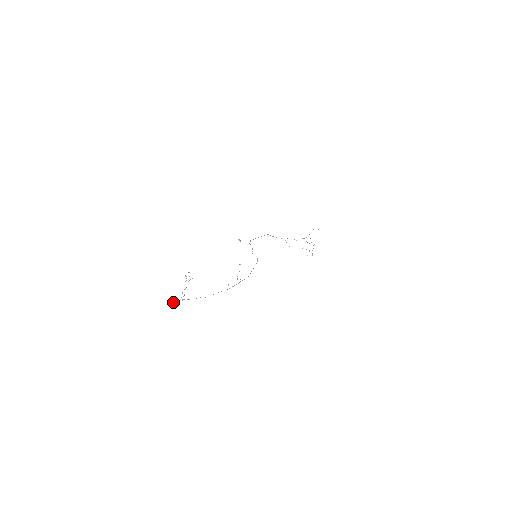
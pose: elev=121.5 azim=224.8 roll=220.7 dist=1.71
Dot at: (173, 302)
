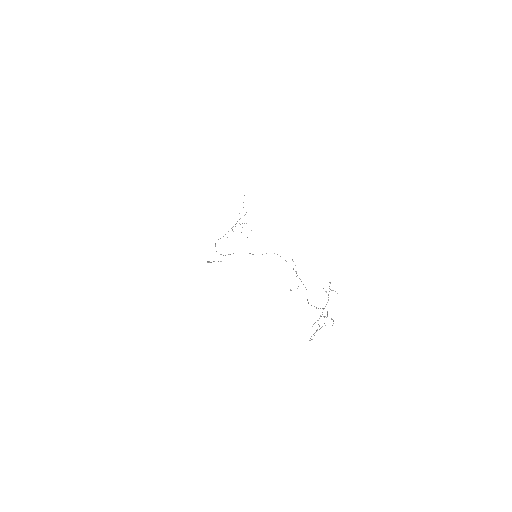
Dot at: occluded
